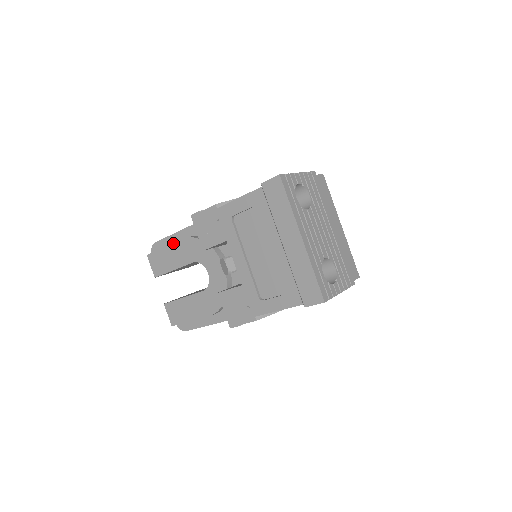
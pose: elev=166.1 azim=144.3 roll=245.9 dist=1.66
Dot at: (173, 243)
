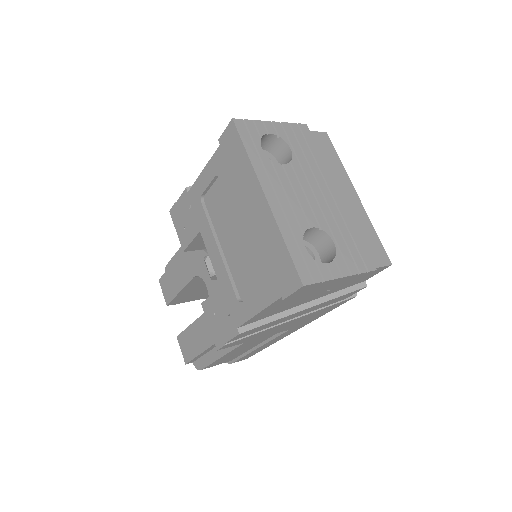
Dot at: (176, 259)
